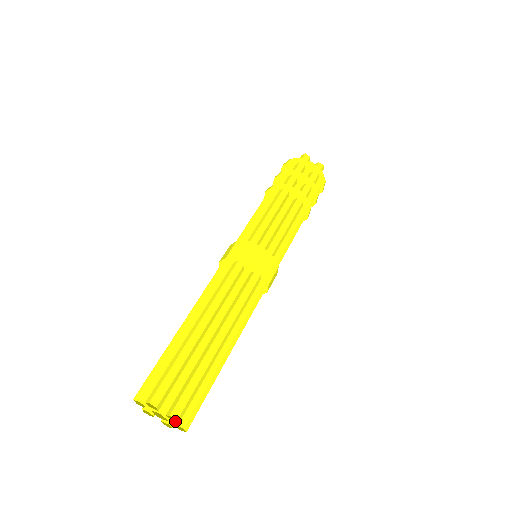
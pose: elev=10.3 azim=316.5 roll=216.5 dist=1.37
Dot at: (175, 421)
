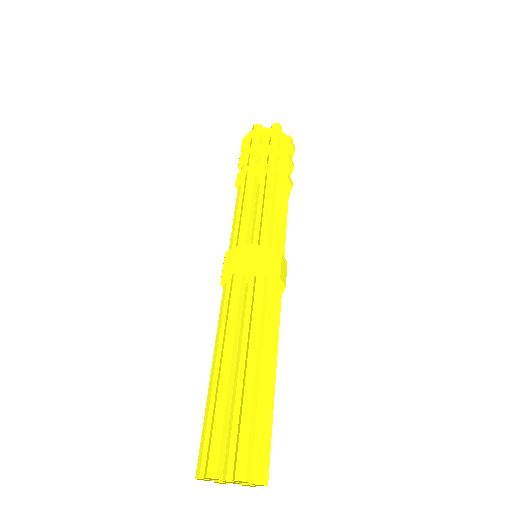
Dot at: (256, 485)
